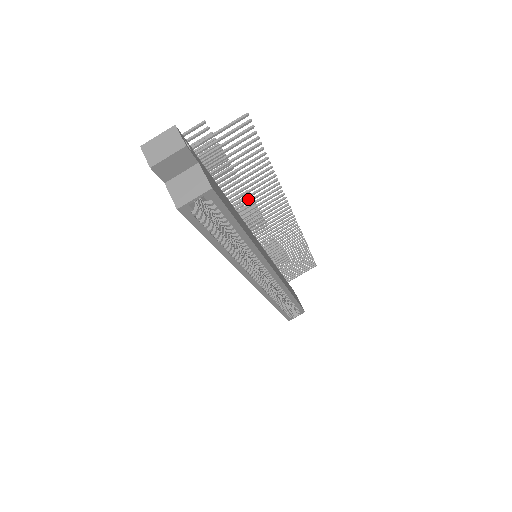
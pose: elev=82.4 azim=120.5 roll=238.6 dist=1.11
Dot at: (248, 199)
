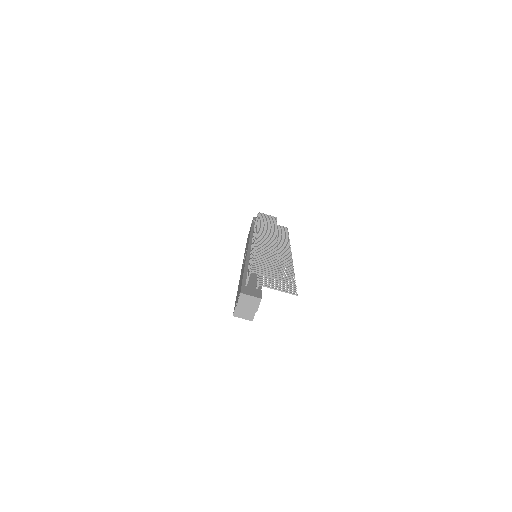
Dot at: (276, 249)
